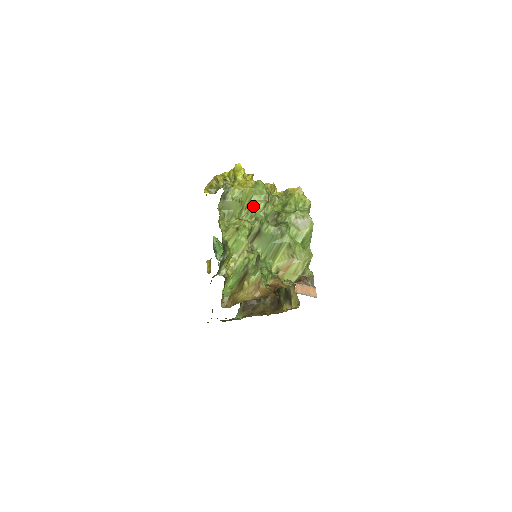
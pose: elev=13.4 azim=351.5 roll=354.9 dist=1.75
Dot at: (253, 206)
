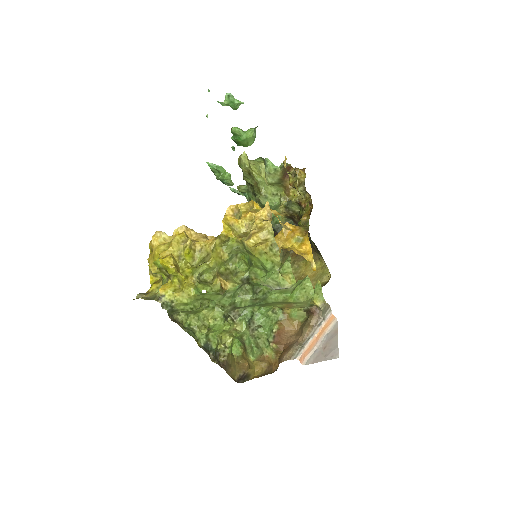
Dot at: (211, 299)
